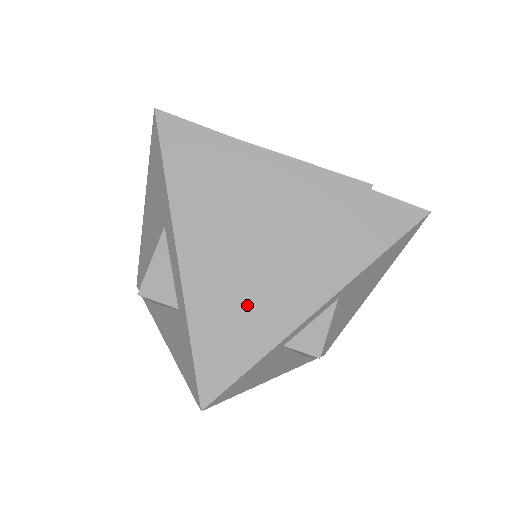
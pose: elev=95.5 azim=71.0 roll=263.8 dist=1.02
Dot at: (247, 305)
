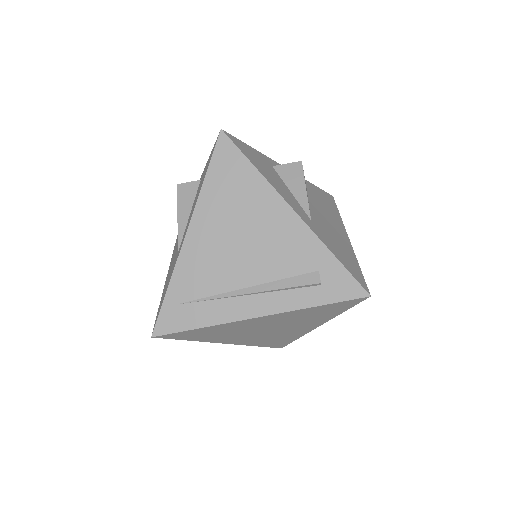
Dot at: (277, 338)
